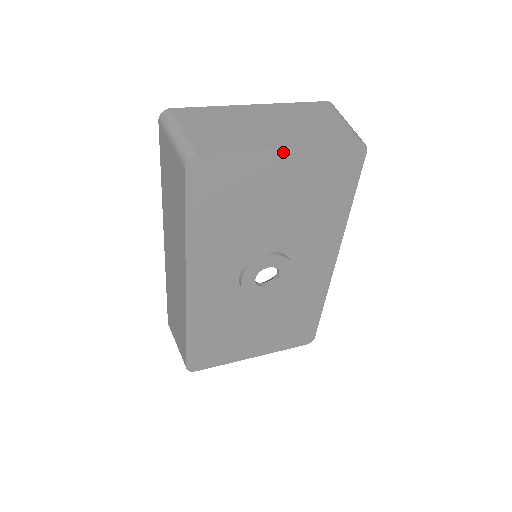
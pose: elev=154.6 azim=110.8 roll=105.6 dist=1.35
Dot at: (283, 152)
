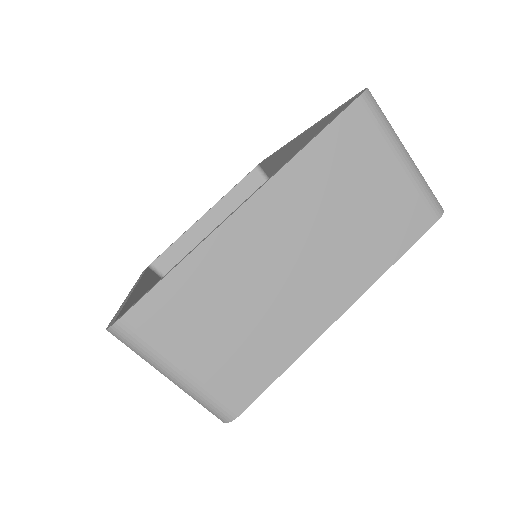
Dot at: (338, 314)
